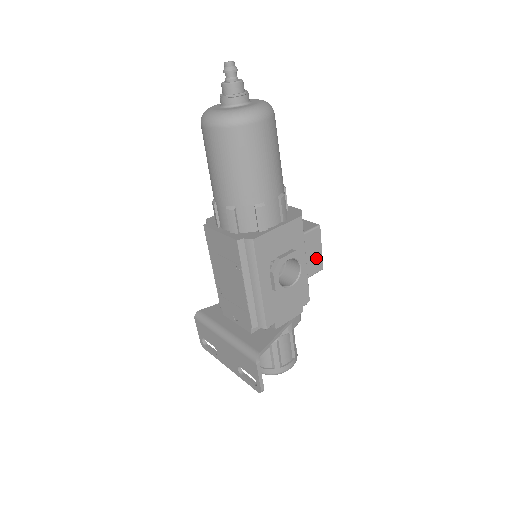
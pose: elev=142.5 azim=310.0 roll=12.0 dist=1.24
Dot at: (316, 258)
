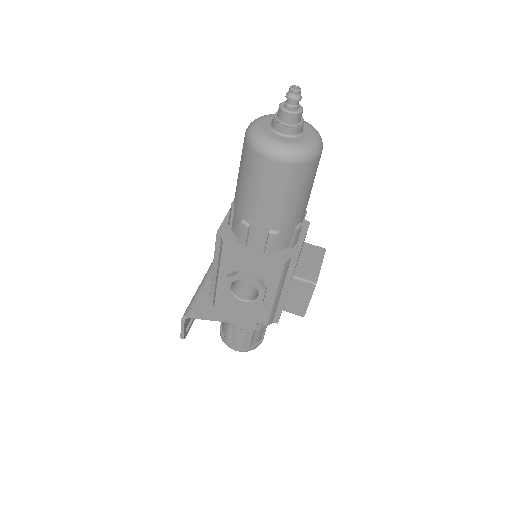
Dot at: (299, 304)
